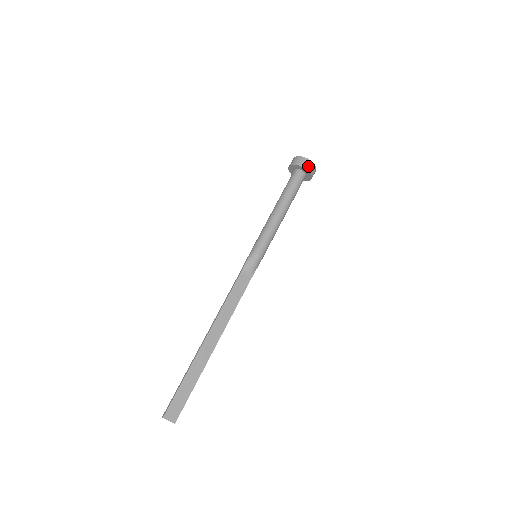
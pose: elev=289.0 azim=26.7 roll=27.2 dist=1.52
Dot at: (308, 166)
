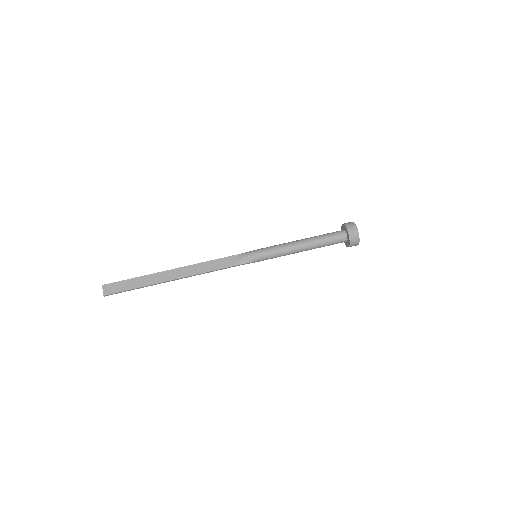
Dot at: (351, 230)
